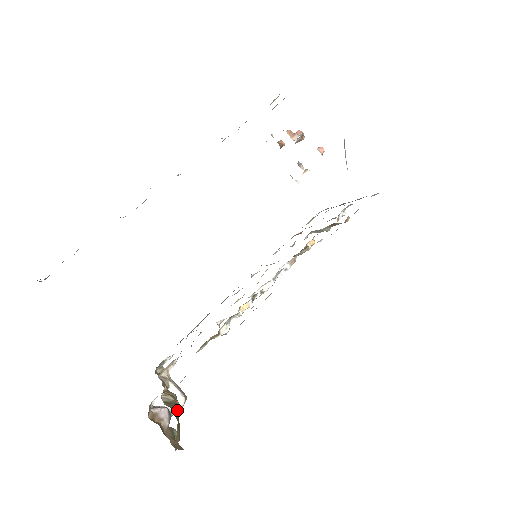
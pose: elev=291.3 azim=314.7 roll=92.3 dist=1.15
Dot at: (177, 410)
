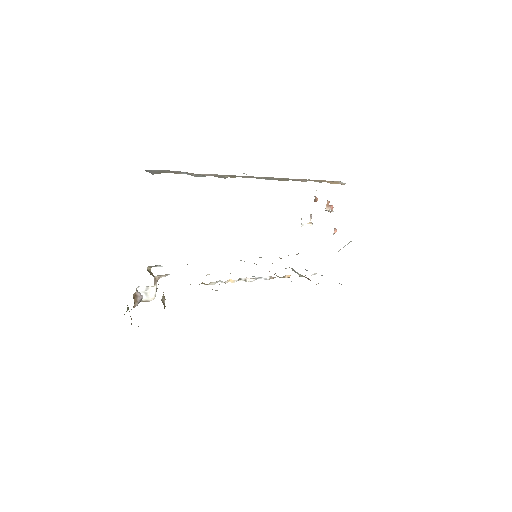
Dot at: occluded
